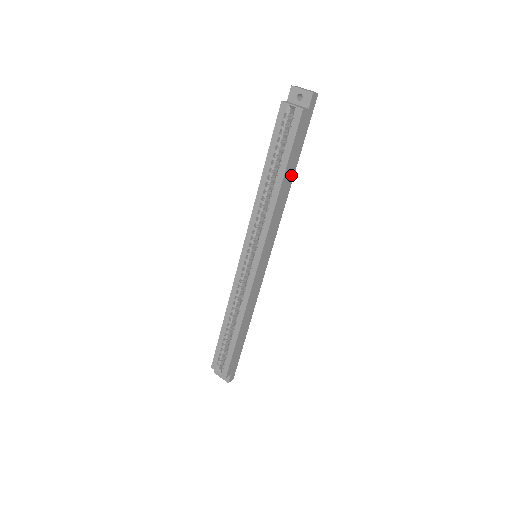
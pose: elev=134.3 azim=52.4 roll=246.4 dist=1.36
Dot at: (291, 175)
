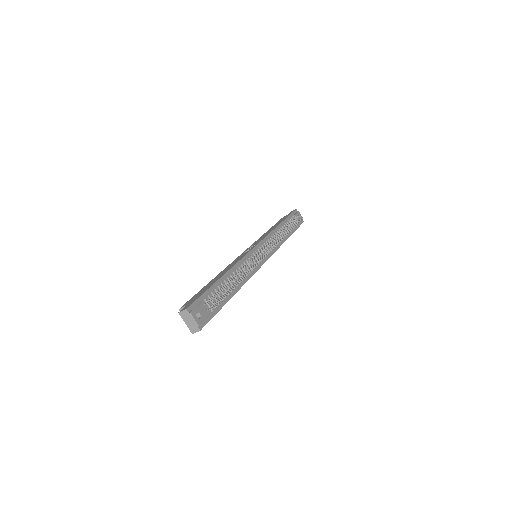
Dot at: occluded
